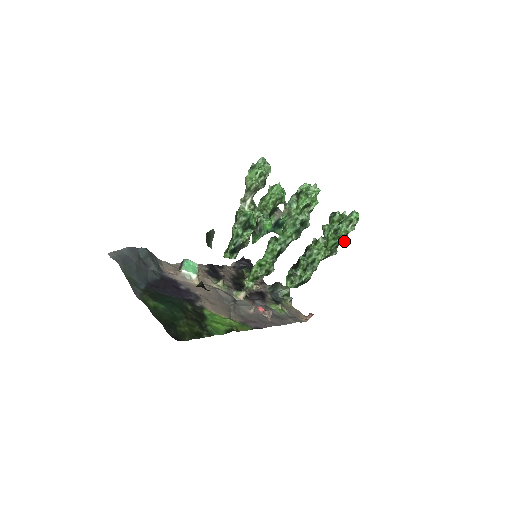
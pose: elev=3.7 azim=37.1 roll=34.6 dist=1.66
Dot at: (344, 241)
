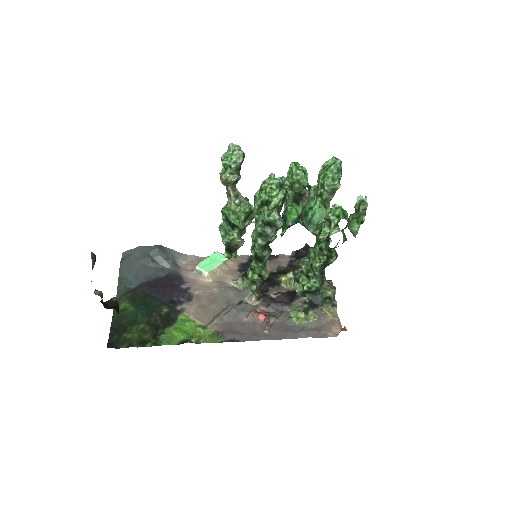
Dot at: occluded
